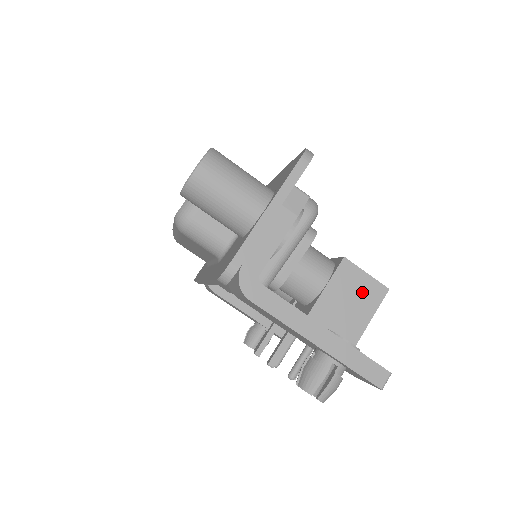
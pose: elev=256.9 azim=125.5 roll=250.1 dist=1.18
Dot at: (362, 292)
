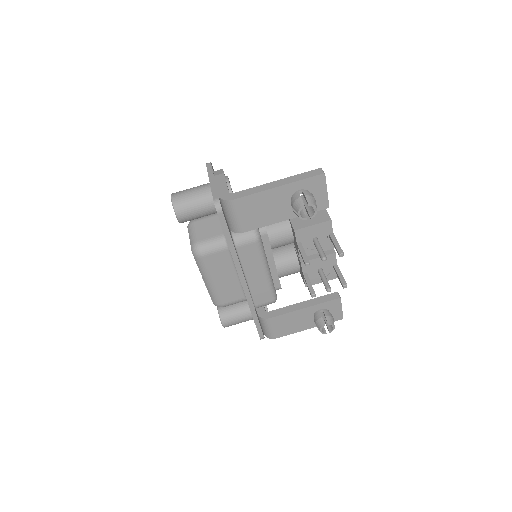
Dot at: occluded
